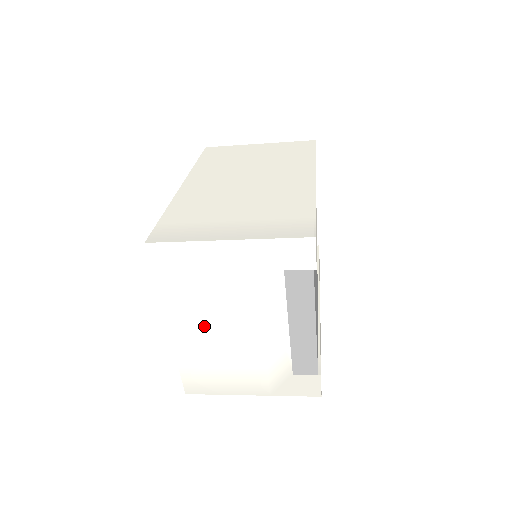
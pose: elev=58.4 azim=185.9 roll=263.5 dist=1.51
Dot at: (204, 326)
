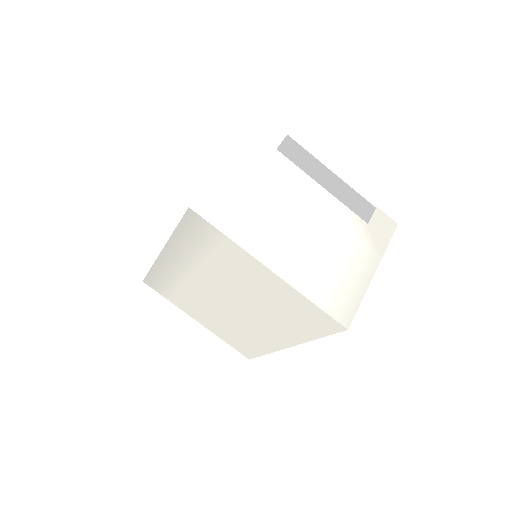
Dot at: (287, 241)
